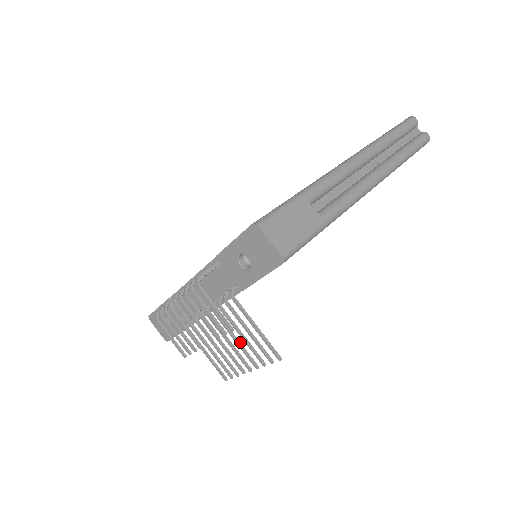
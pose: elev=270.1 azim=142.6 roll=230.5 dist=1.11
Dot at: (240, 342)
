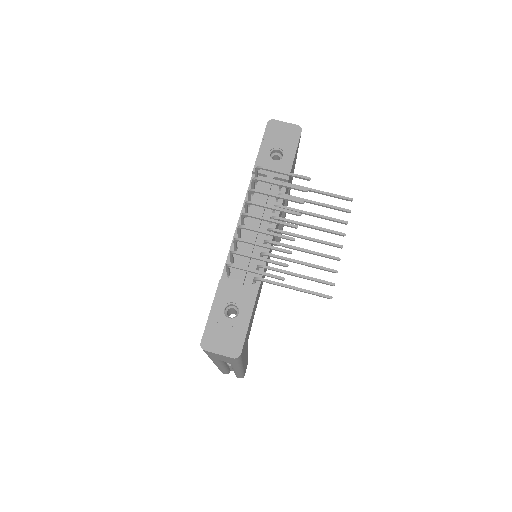
Dot at: (315, 227)
